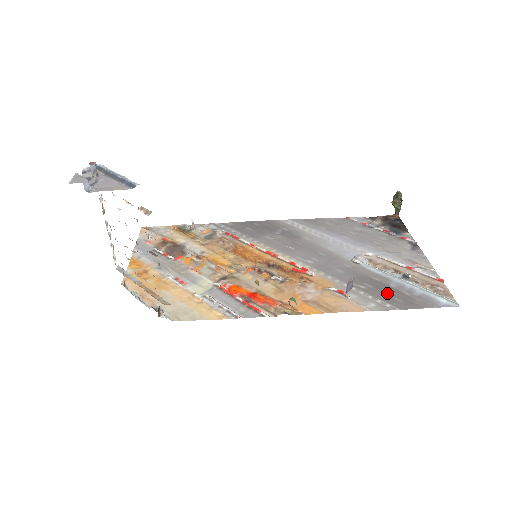
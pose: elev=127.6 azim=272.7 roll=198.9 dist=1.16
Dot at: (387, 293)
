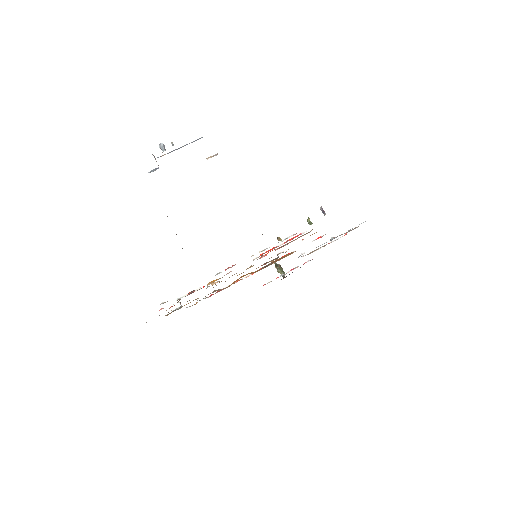
Dot at: occluded
